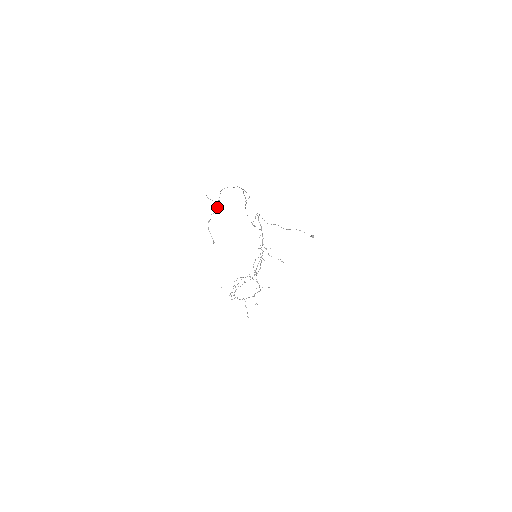
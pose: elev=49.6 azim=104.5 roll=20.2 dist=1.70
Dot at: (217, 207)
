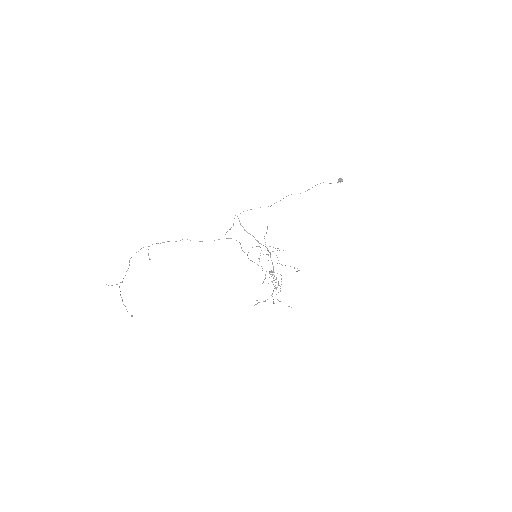
Dot at: occluded
